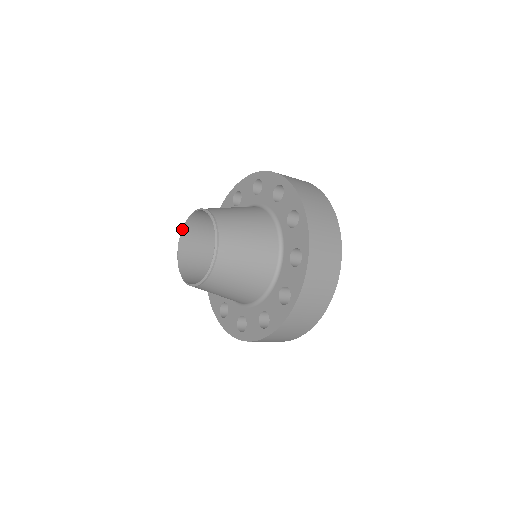
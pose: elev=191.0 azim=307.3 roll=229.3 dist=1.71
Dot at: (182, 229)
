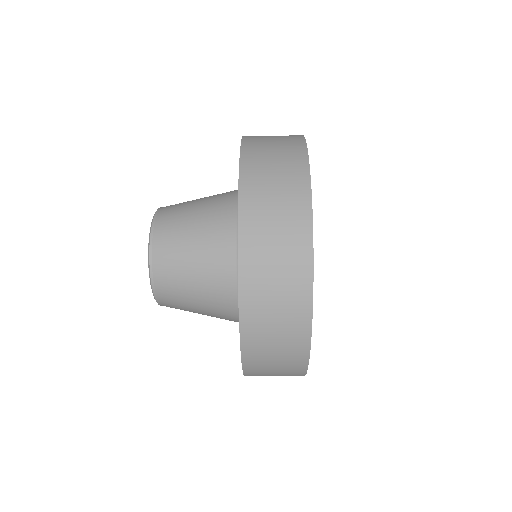
Dot at: occluded
